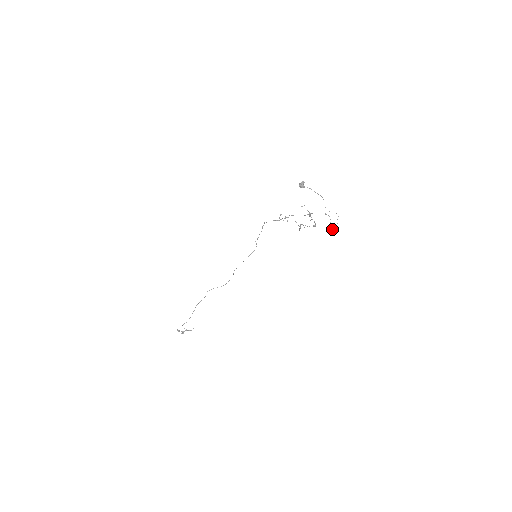
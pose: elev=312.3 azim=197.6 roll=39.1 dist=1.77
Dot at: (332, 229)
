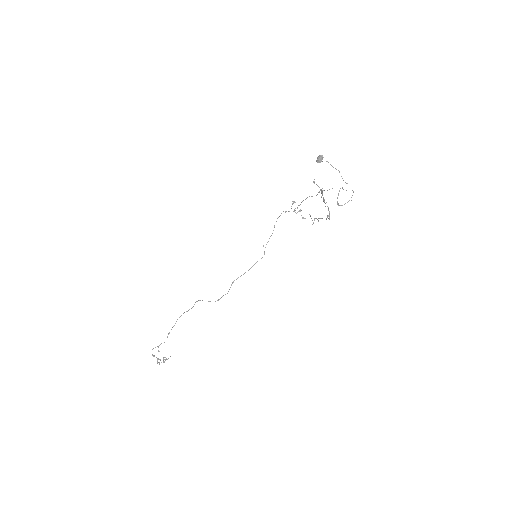
Dot at: (341, 205)
